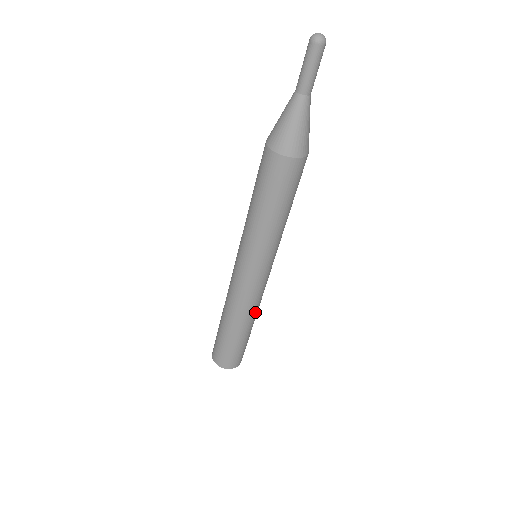
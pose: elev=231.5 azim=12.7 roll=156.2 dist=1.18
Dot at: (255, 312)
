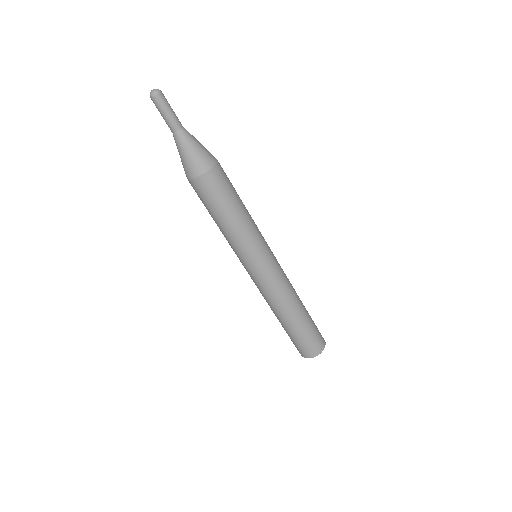
Dot at: (295, 292)
